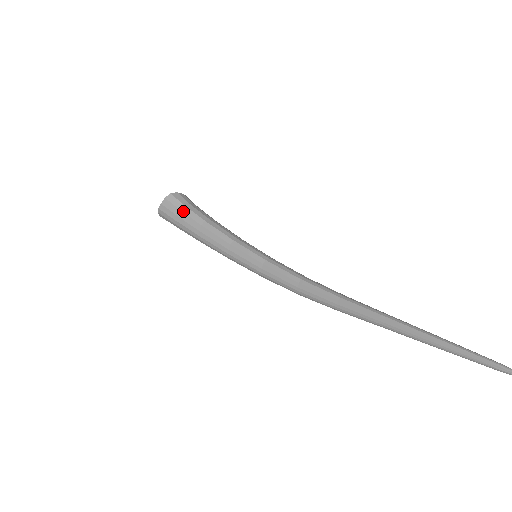
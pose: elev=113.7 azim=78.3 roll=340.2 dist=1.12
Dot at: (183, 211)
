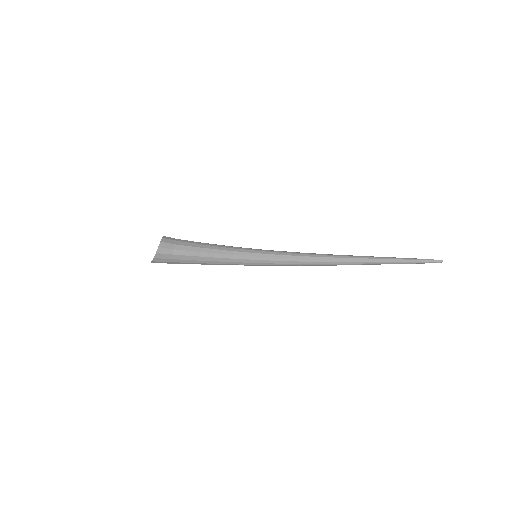
Dot at: (178, 254)
